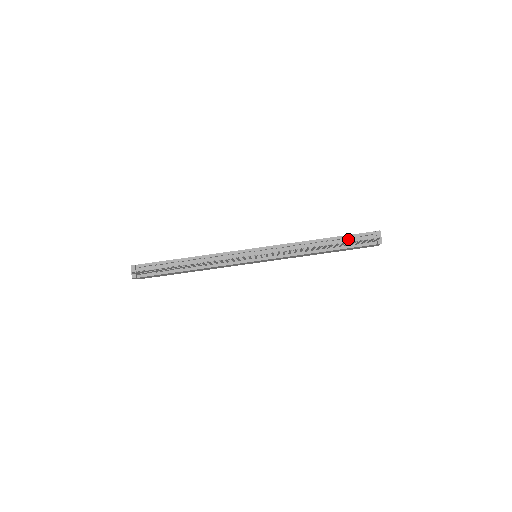
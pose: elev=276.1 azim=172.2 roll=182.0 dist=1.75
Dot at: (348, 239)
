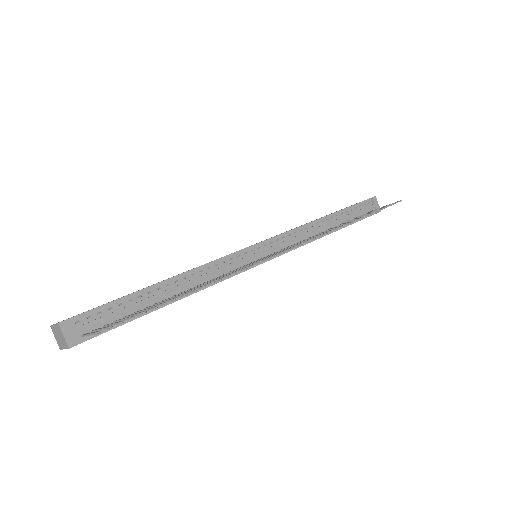
Dot at: (350, 212)
